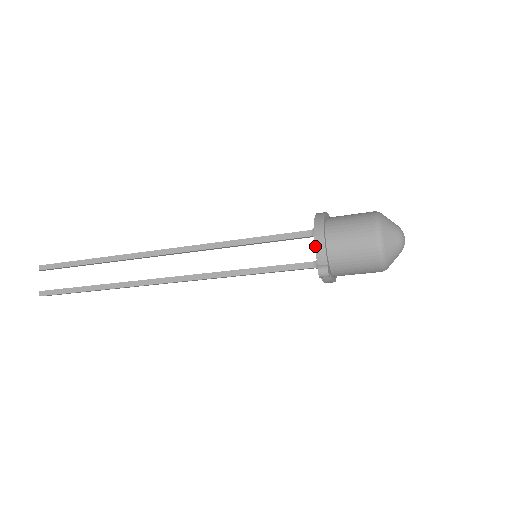
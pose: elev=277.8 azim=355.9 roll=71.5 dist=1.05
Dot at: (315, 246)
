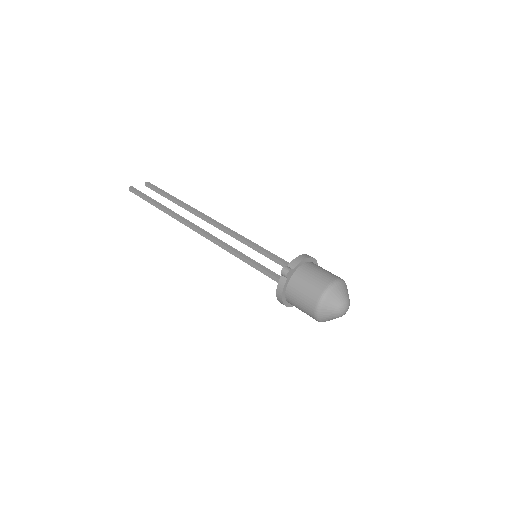
Dot at: (297, 257)
